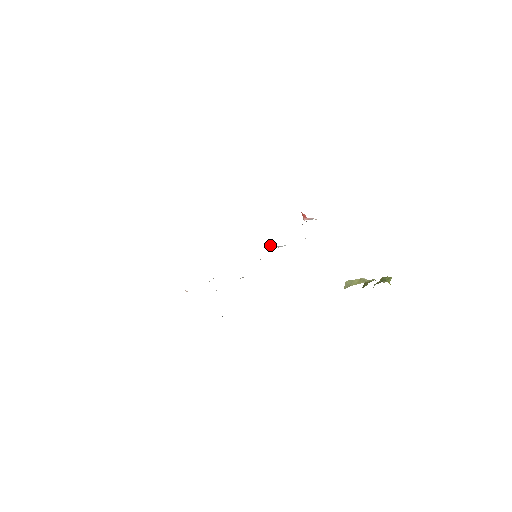
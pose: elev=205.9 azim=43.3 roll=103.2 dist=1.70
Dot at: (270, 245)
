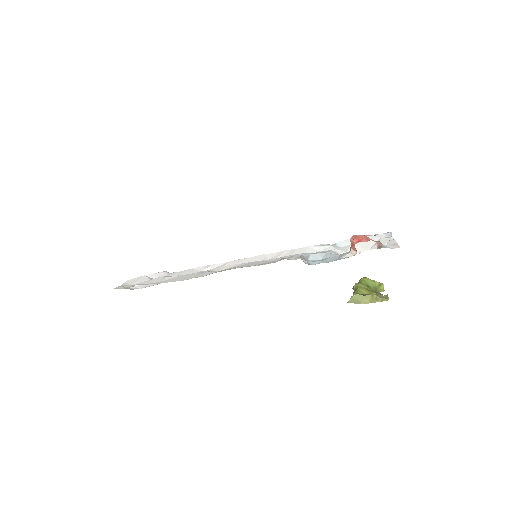
Dot at: (303, 260)
